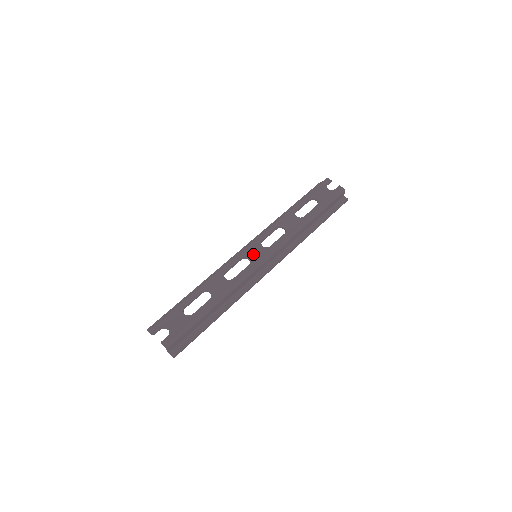
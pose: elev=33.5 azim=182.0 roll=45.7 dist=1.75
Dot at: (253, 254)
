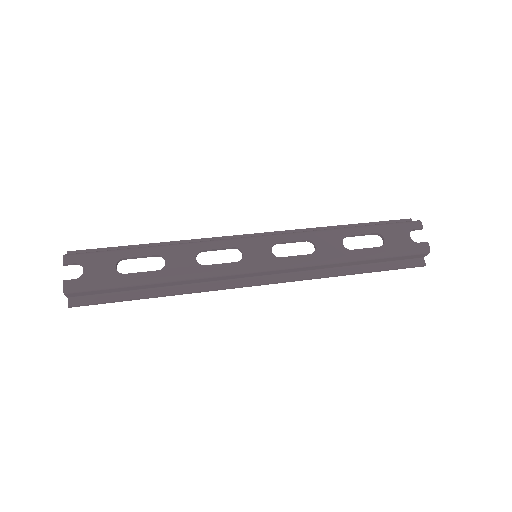
Dot at: (252, 252)
